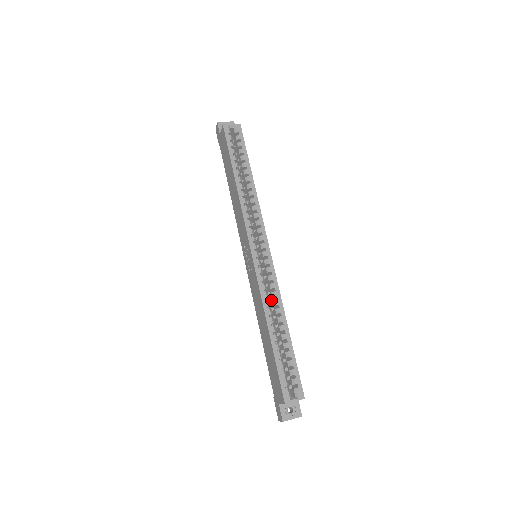
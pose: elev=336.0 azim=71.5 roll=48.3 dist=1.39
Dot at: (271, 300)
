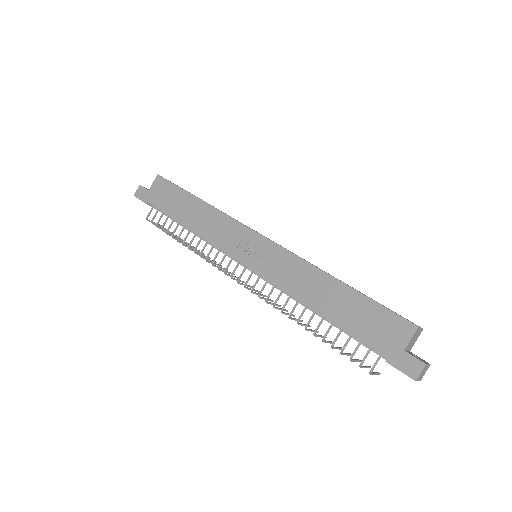
Dot at: occluded
